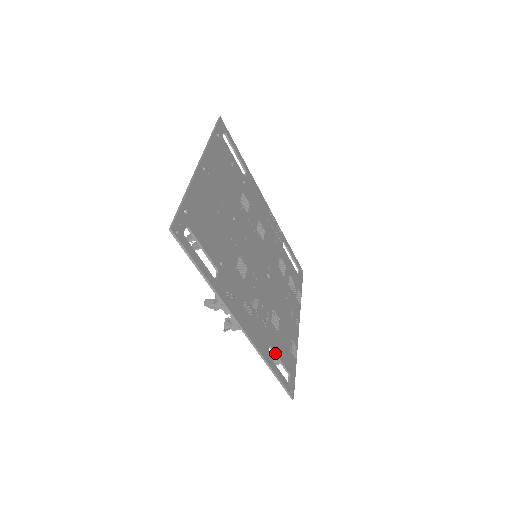
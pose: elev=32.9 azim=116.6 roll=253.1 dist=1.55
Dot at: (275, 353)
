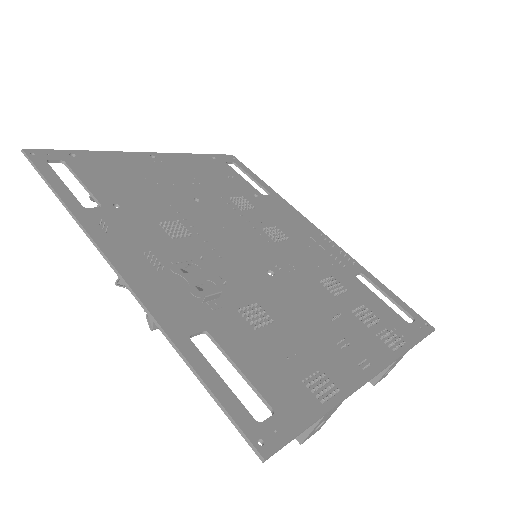
Dot at: (223, 350)
